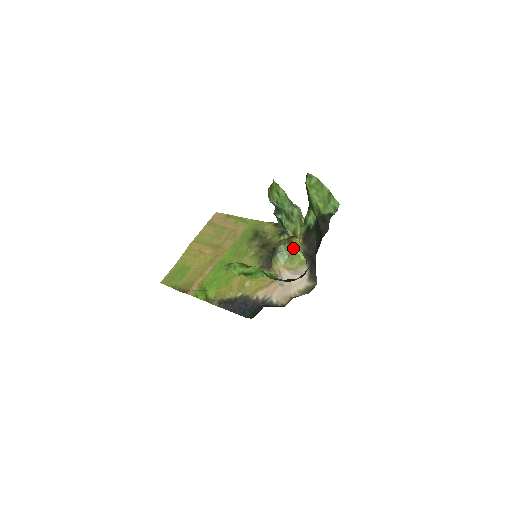
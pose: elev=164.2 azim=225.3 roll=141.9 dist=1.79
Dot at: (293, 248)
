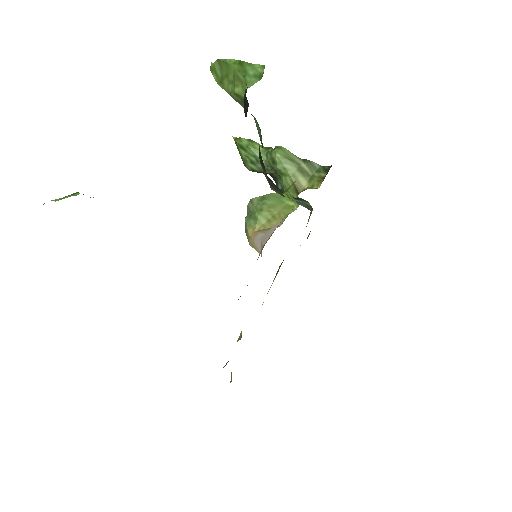
Dot at: (273, 199)
